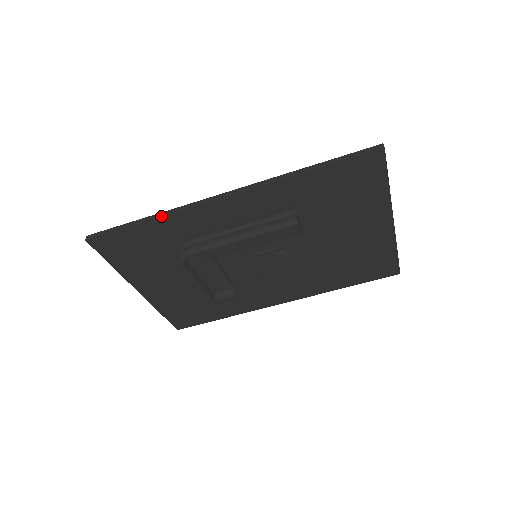
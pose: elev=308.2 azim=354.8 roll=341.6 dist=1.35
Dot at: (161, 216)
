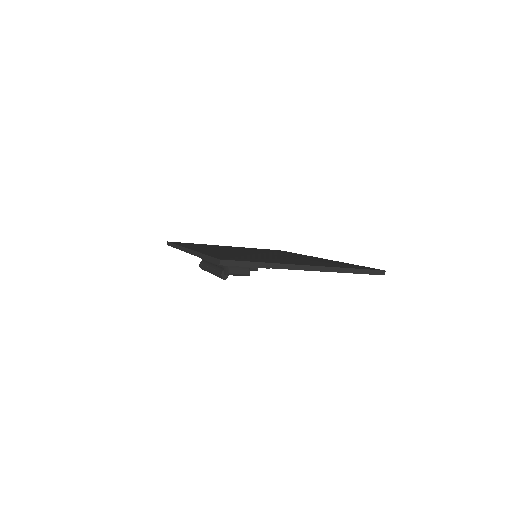
Dot at: (177, 248)
